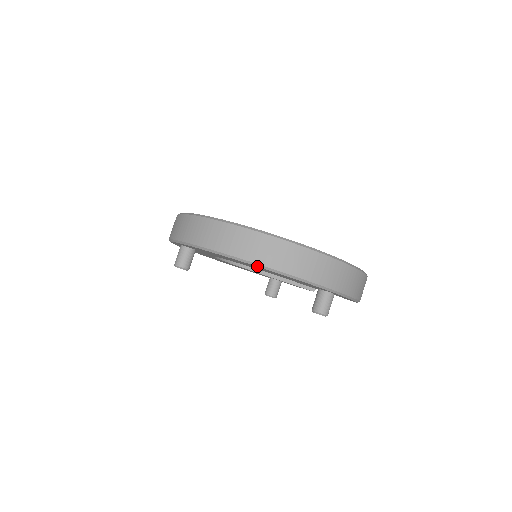
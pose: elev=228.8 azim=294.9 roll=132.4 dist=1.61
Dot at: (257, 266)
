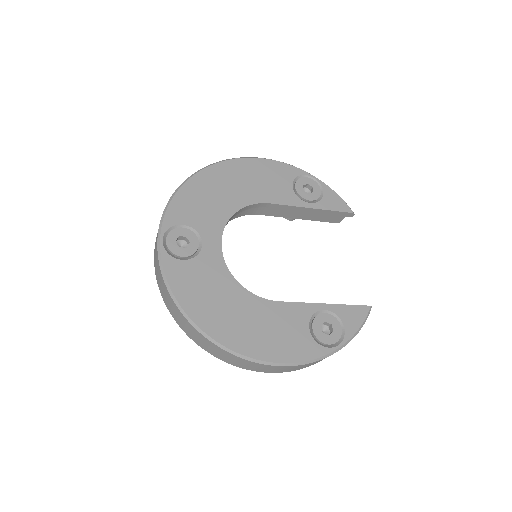
Dot at: (231, 363)
